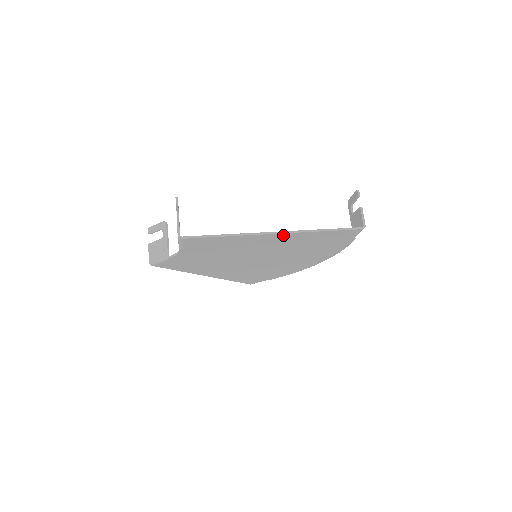
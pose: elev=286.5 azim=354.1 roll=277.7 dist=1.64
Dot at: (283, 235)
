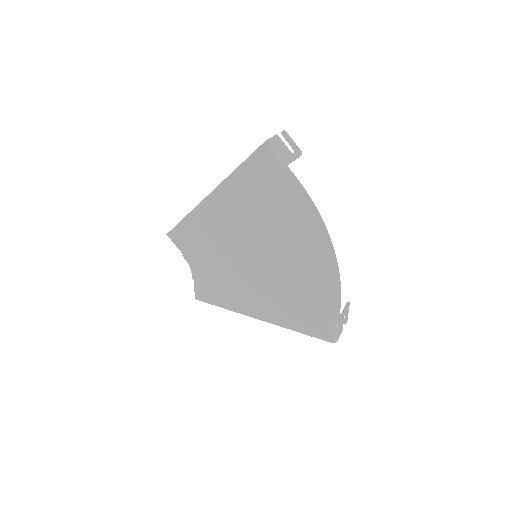
Dot at: (218, 194)
